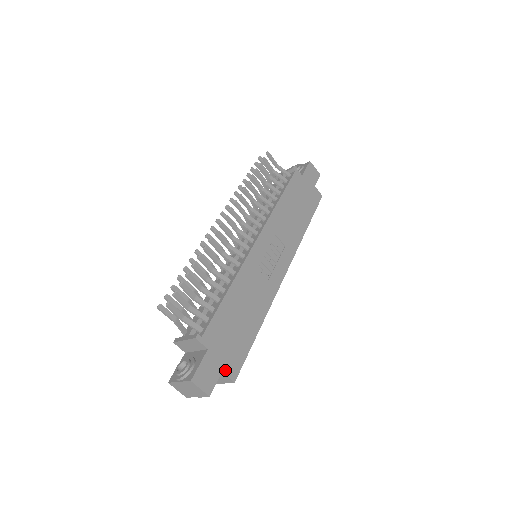
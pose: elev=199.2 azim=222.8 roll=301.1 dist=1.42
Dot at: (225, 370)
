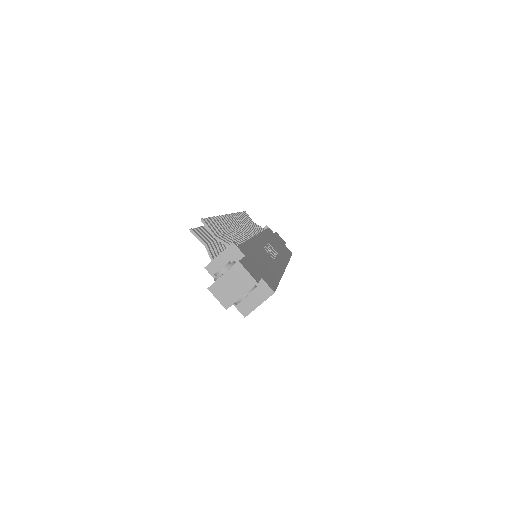
Dot at: (264, 279)
